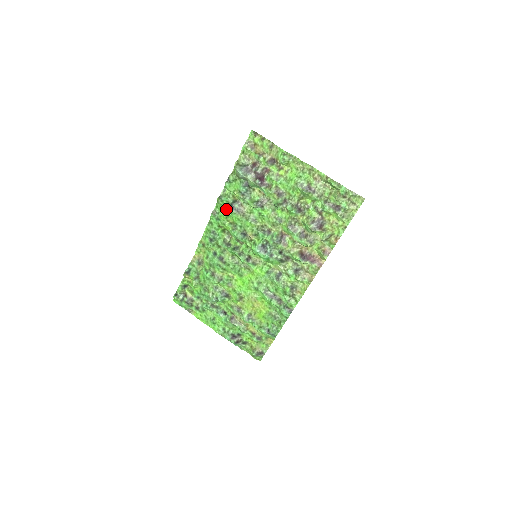
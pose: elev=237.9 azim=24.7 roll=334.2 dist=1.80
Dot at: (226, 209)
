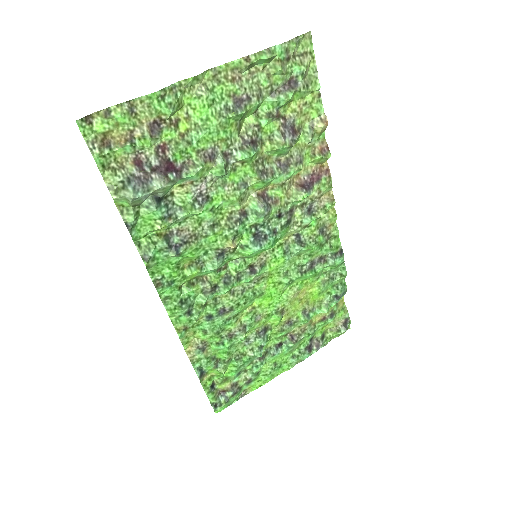
Dot at: (168, 260)
